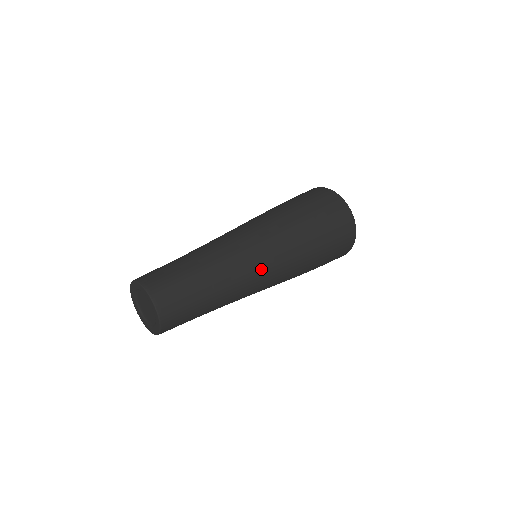
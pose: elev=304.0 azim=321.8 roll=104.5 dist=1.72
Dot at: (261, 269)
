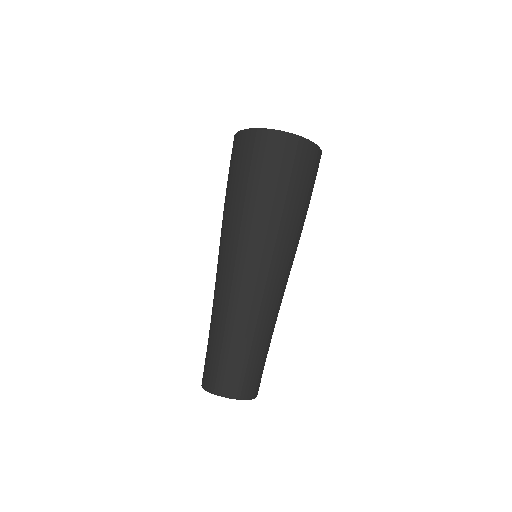
Dot at: (279, 283)
